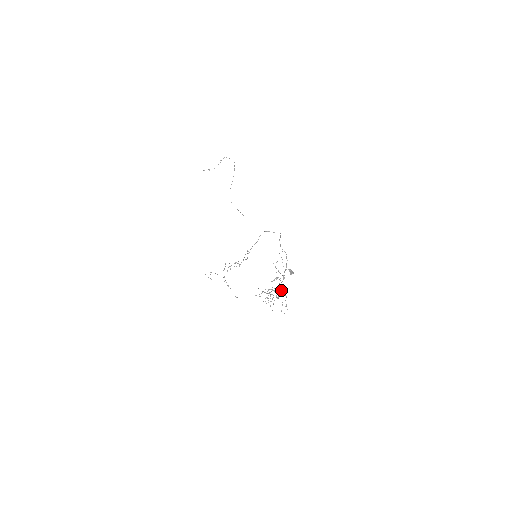
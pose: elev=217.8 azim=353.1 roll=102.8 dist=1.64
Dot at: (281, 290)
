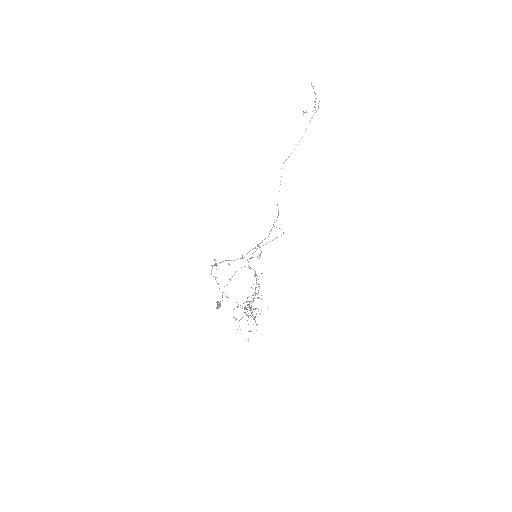
Dot at: occluded
